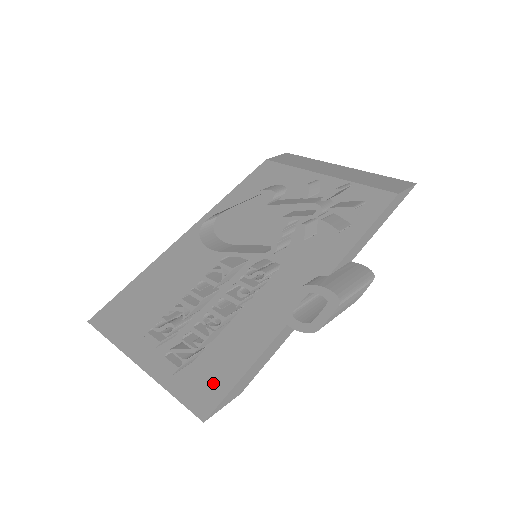
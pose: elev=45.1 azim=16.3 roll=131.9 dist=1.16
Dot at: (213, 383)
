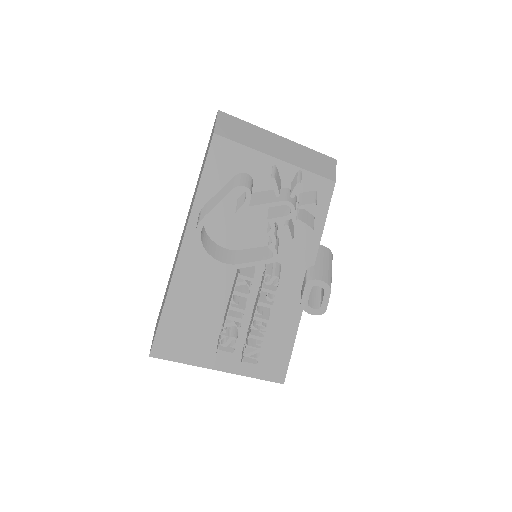
Dot at: (278, 362)
